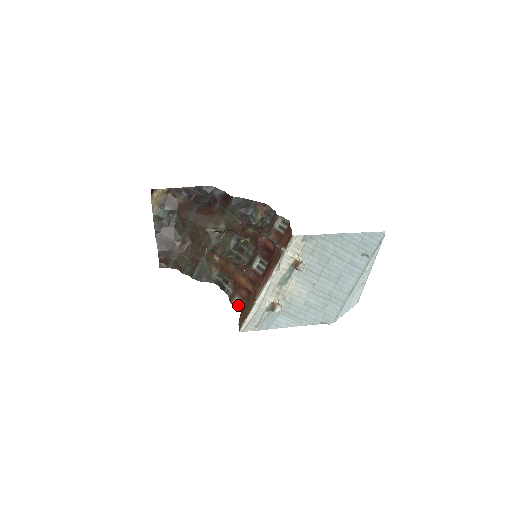
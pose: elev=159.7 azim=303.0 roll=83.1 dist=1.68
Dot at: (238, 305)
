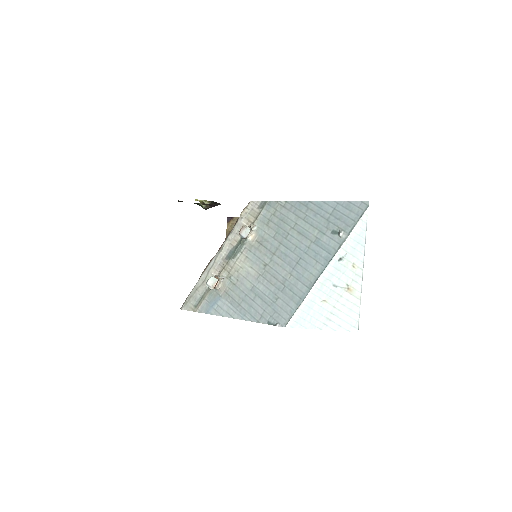
Dot at: occluded
